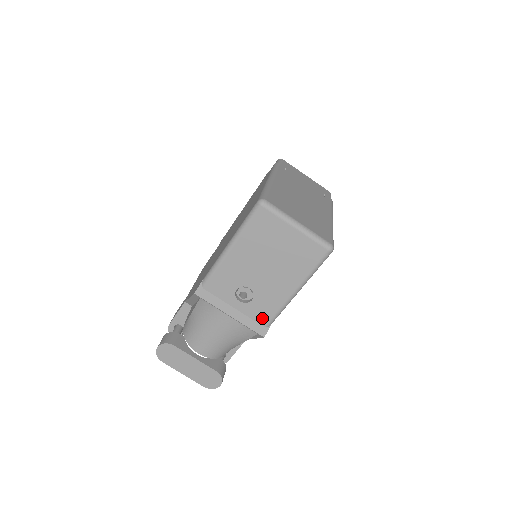
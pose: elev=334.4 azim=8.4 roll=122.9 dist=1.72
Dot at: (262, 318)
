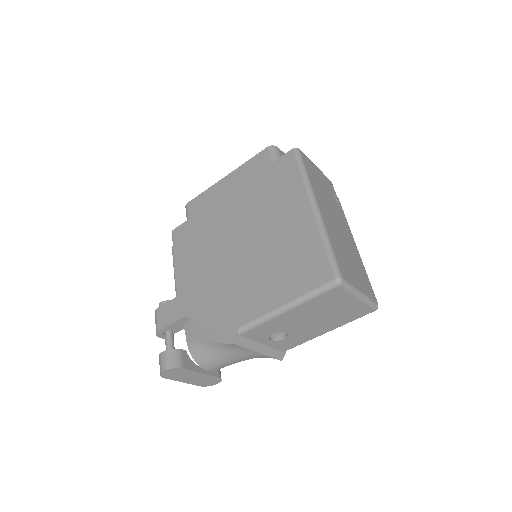
Dot at: (285, 348)
